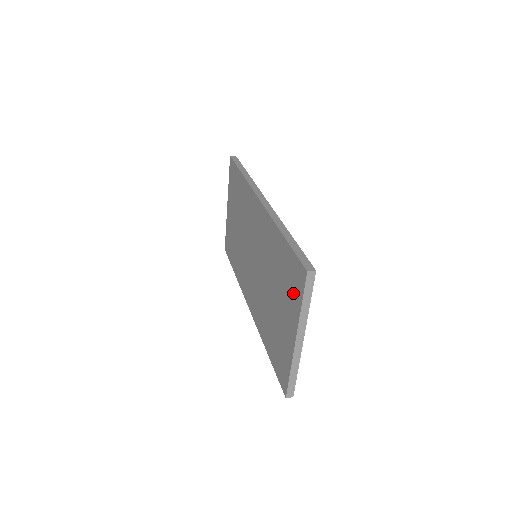
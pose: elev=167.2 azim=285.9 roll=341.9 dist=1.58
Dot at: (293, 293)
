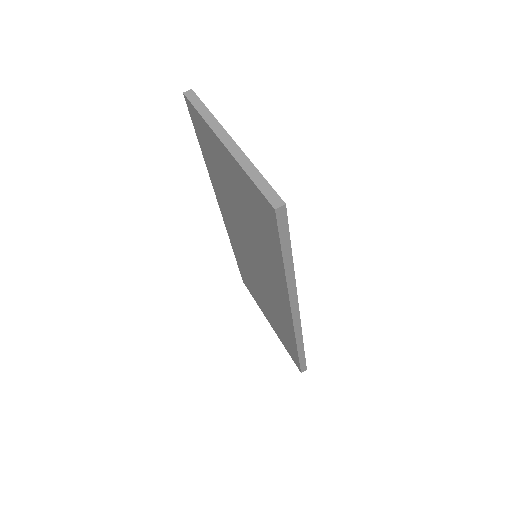
Dot at: (284, 342)
